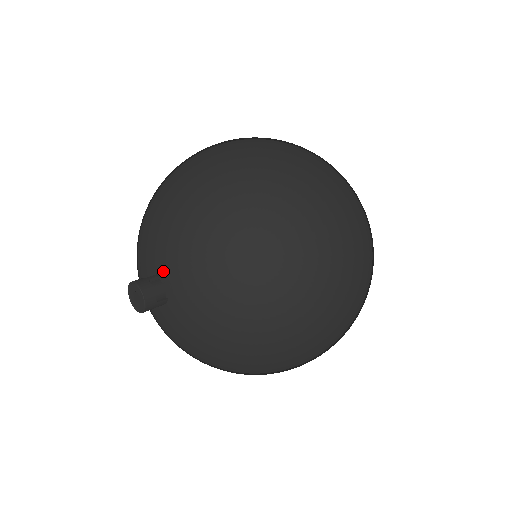
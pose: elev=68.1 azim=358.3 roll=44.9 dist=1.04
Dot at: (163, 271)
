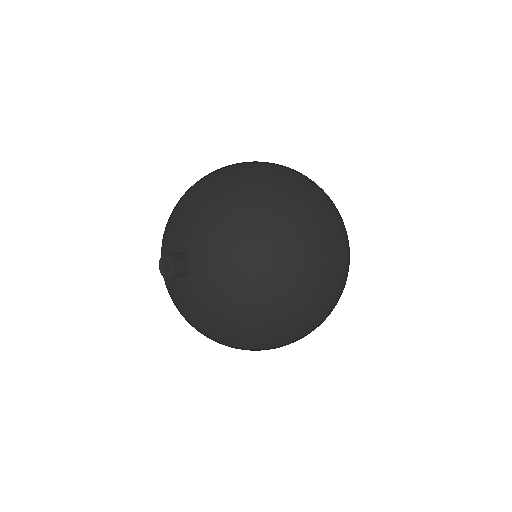
Dot at: (190, 250)
